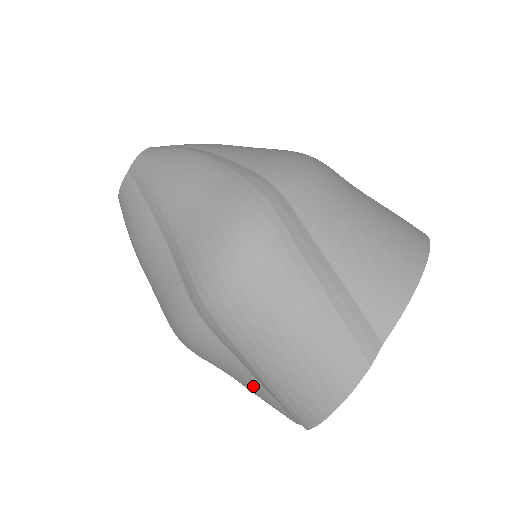
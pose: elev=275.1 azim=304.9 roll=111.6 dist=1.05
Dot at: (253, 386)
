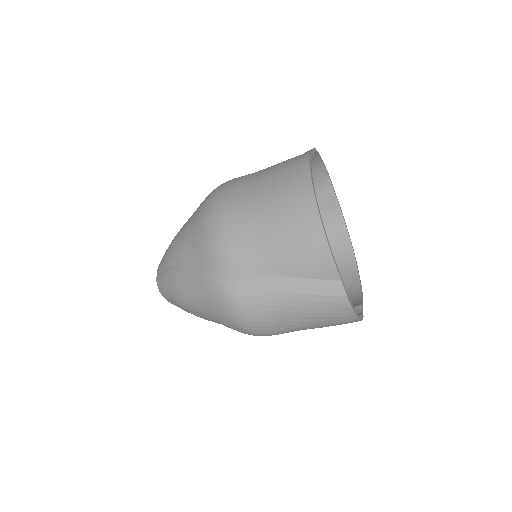
Dot at: occluded
